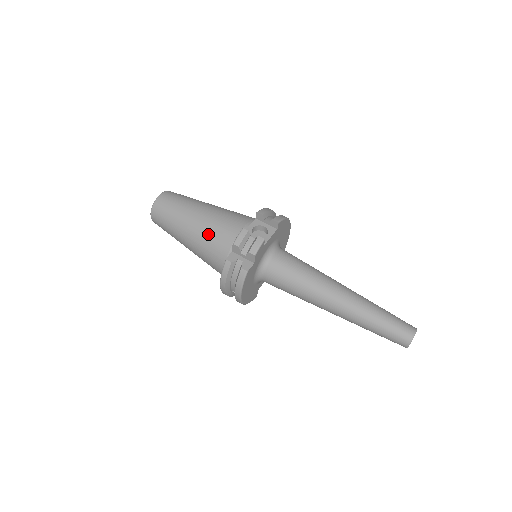
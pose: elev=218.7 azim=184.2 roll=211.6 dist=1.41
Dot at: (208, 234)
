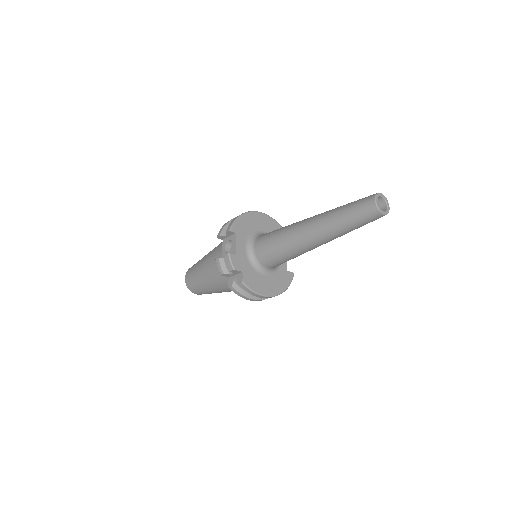
Dot at: (215, 278)
